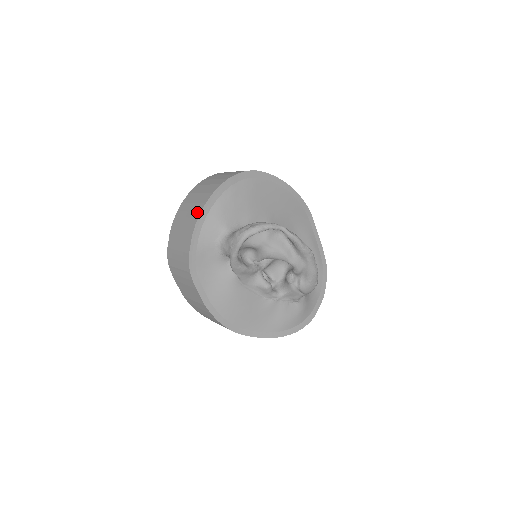
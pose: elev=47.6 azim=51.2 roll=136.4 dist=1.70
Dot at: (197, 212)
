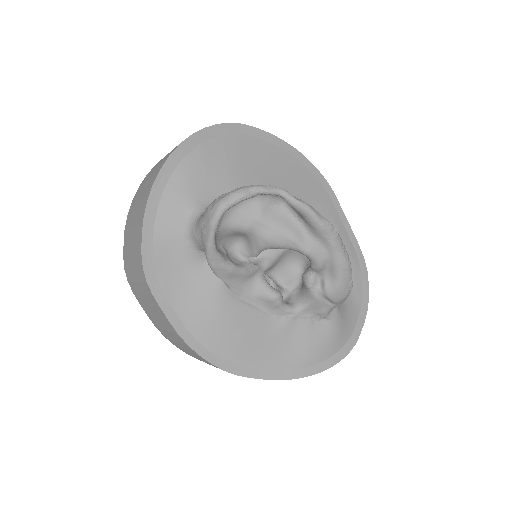
Dot at: (149, 187)
